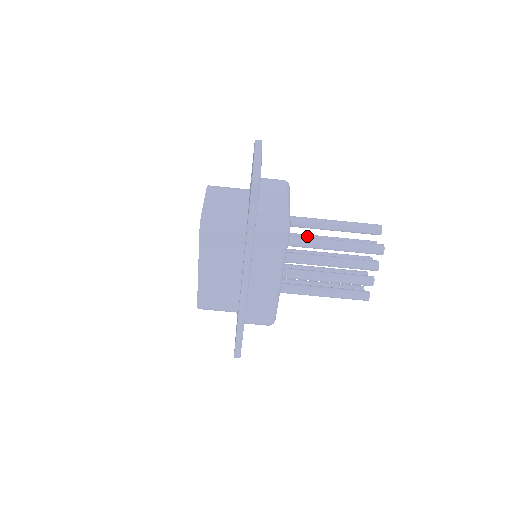
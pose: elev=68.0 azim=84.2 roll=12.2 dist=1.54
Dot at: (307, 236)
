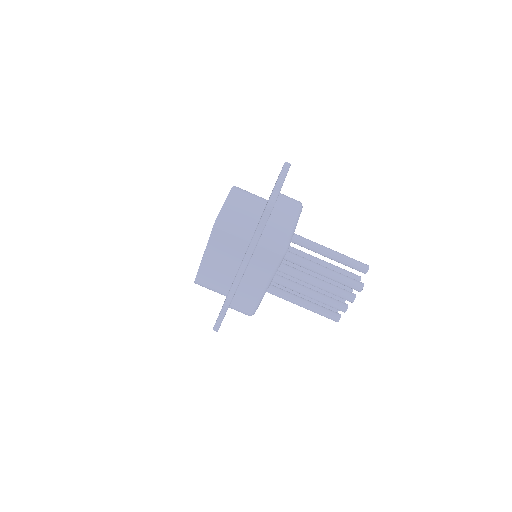
Dot at: (304, 254)
